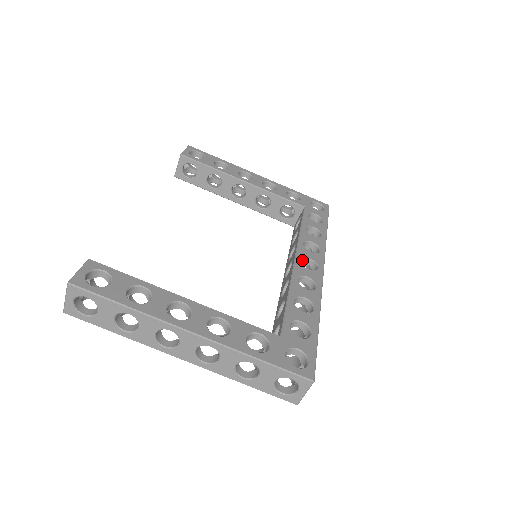
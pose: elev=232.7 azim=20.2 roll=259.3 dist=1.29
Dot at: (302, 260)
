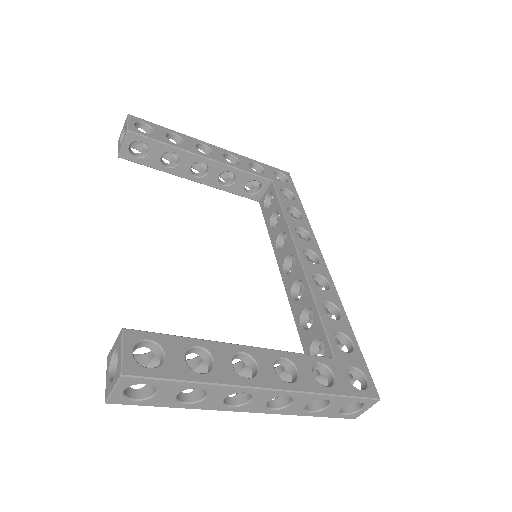
Dot at: (302, 252)
